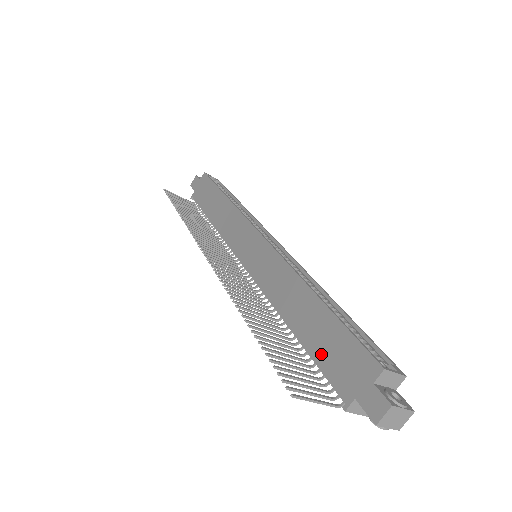
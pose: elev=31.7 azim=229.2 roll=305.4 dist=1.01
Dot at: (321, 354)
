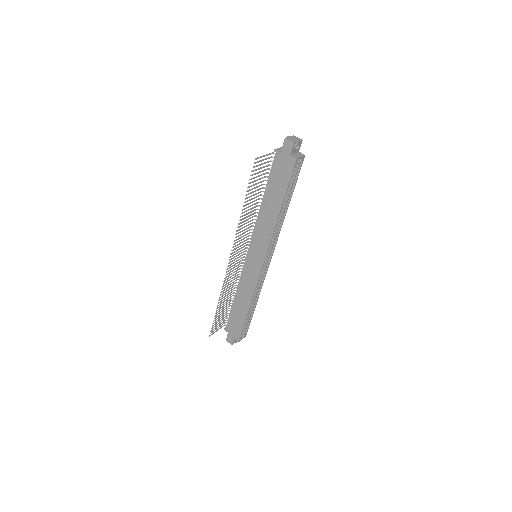
Dot at: (233, 317)
